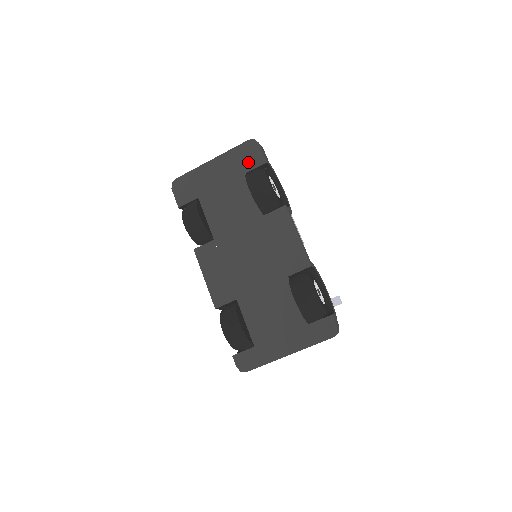
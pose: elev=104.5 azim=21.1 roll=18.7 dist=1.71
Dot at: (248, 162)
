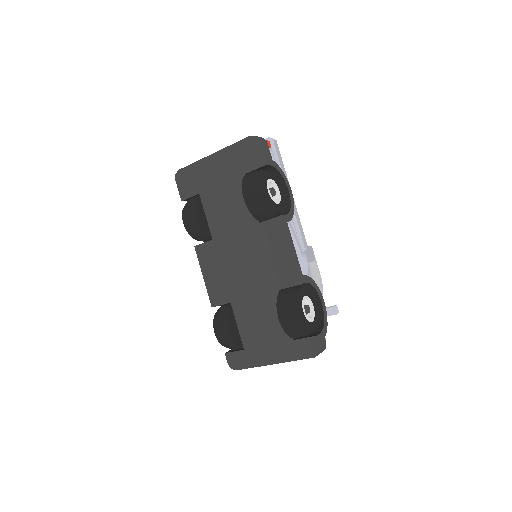
Dot at: (248, 162)
